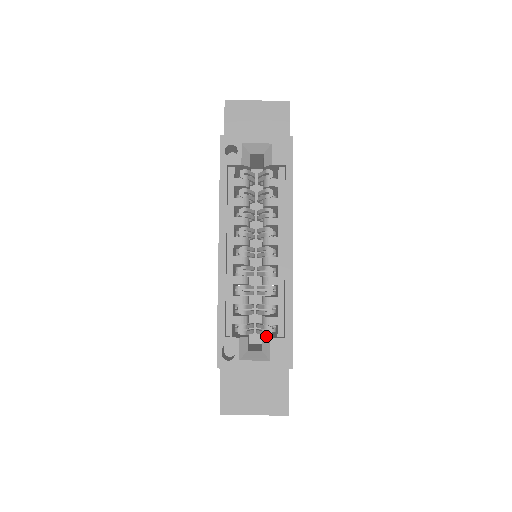
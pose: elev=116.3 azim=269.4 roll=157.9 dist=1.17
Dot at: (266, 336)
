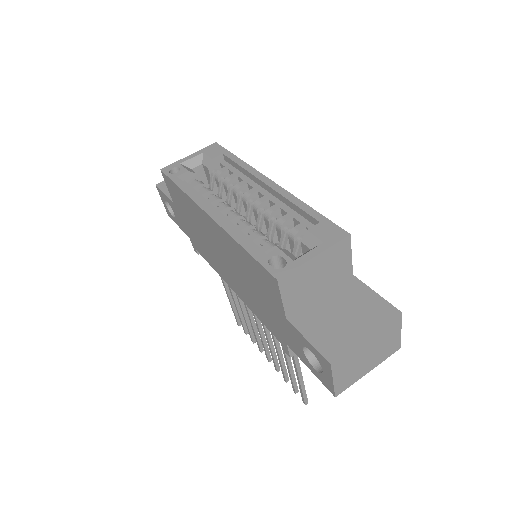
Dot at: (304, 242)
